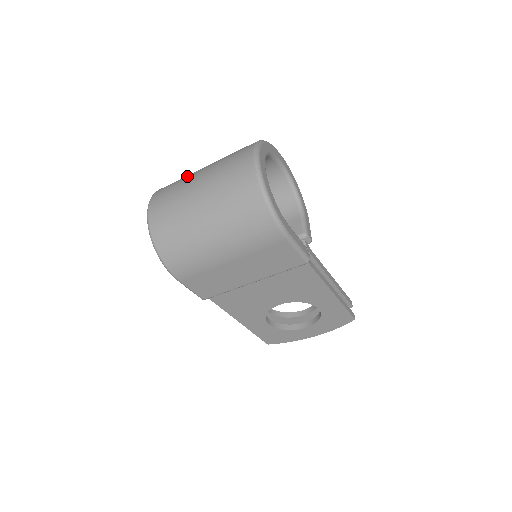
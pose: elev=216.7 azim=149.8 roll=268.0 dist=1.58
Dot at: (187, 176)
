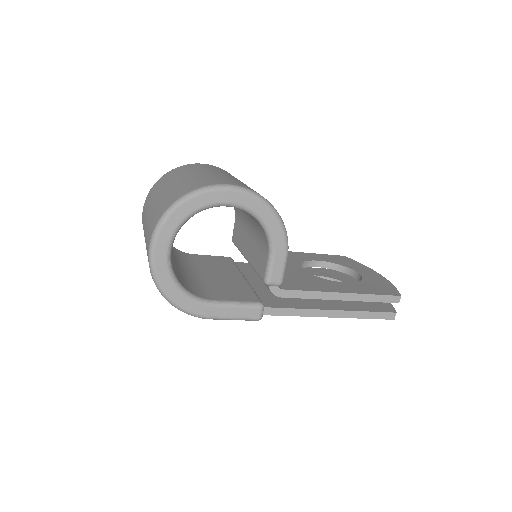
Dot at: (152, 197)
